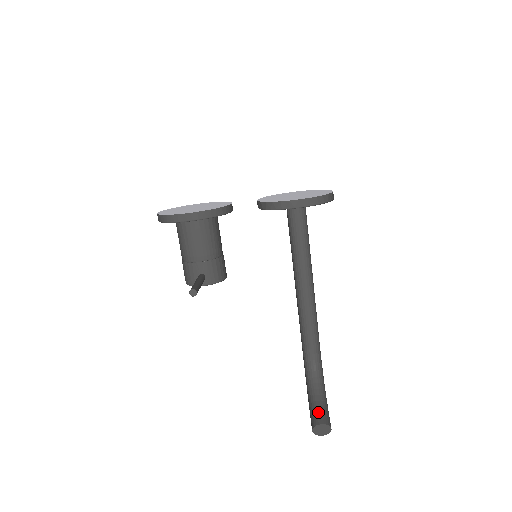
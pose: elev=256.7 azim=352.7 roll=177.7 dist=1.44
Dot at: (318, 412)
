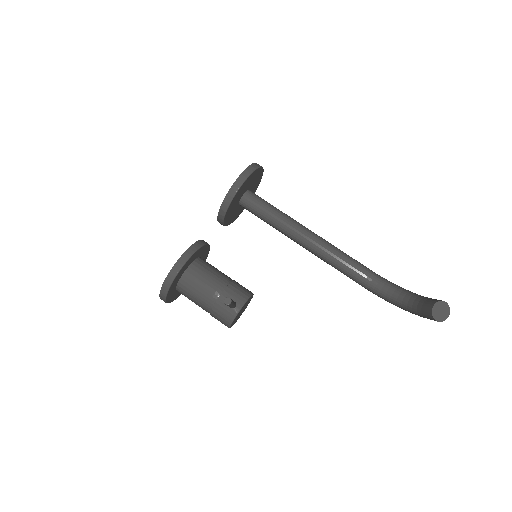
Dot at: (423, 304)
